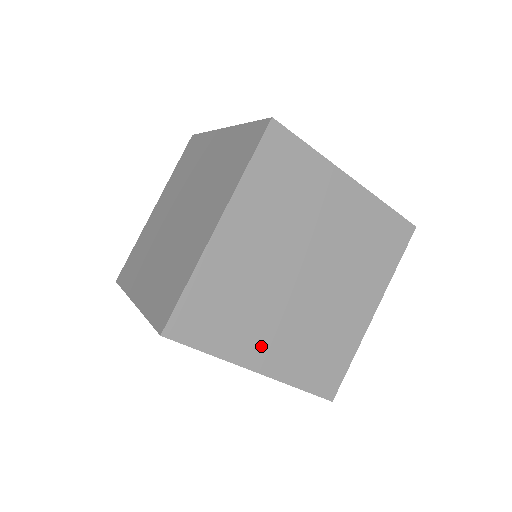
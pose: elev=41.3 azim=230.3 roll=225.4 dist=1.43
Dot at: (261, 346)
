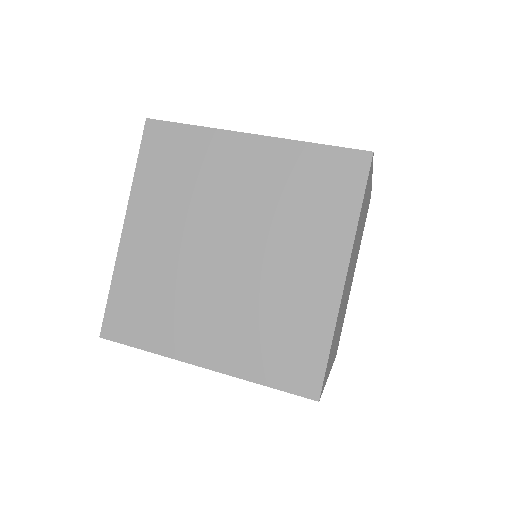
Dot at: occluded
